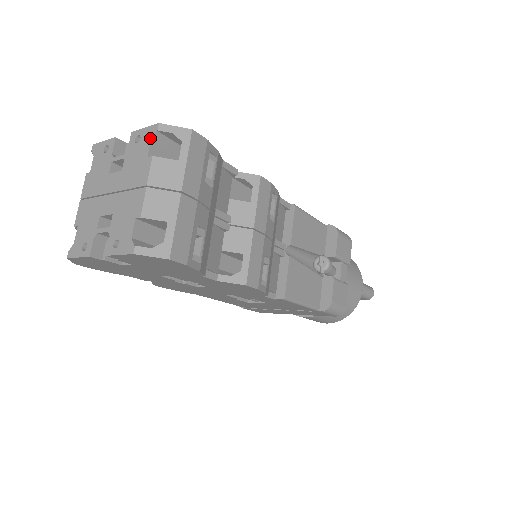
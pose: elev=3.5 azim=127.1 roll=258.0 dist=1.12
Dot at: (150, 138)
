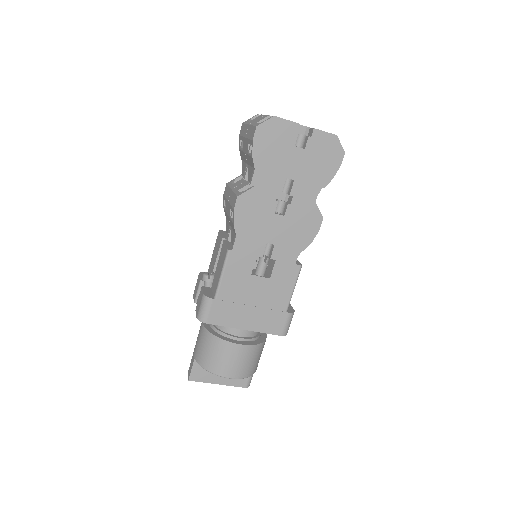
Dot at: occluded
